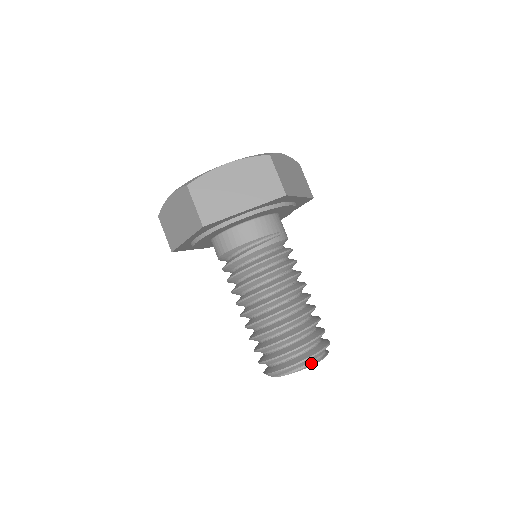
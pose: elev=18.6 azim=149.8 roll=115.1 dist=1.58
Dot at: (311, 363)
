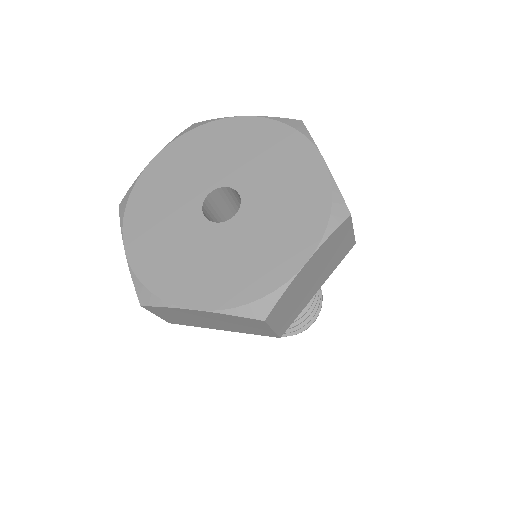
Dot at: occluded
